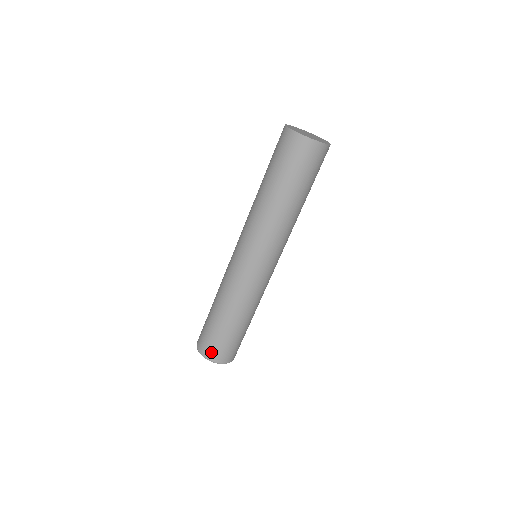
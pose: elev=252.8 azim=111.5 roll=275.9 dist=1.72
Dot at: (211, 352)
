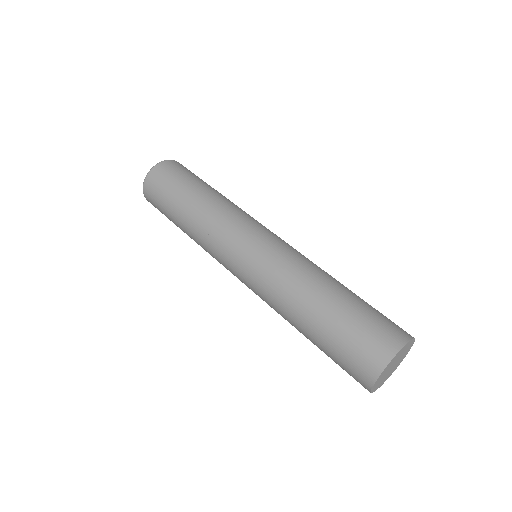
Dot at: (152, 204)
